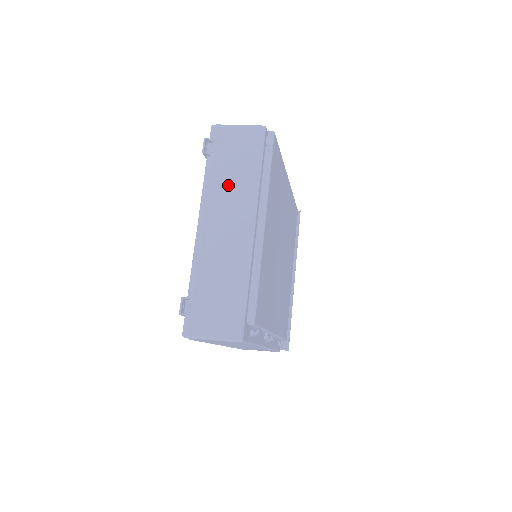
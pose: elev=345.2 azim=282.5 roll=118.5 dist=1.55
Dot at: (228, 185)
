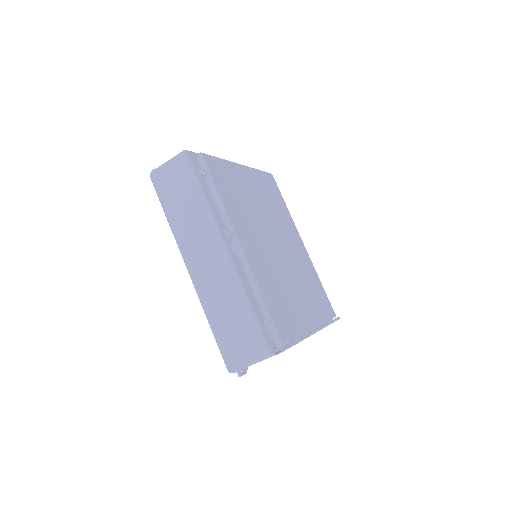
Dot at: occluded
